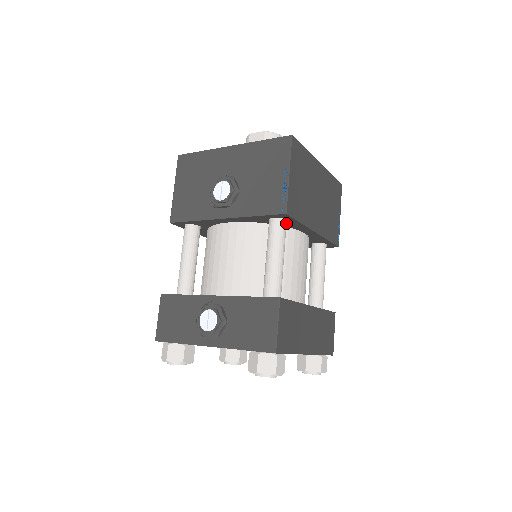
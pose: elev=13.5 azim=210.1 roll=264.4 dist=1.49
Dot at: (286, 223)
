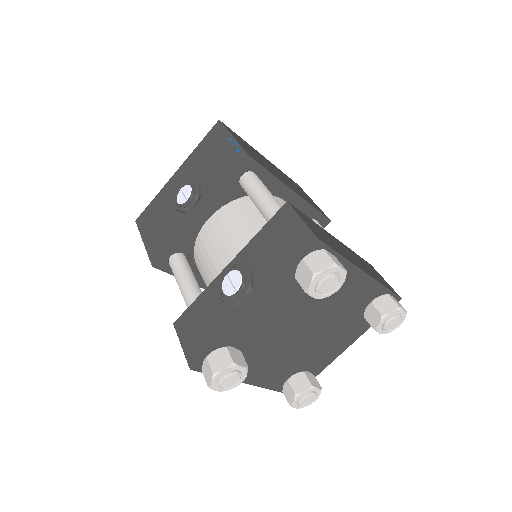
Dot at: (257, 176)
